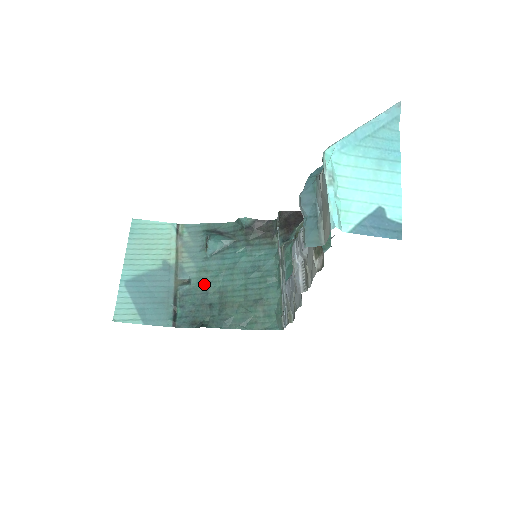
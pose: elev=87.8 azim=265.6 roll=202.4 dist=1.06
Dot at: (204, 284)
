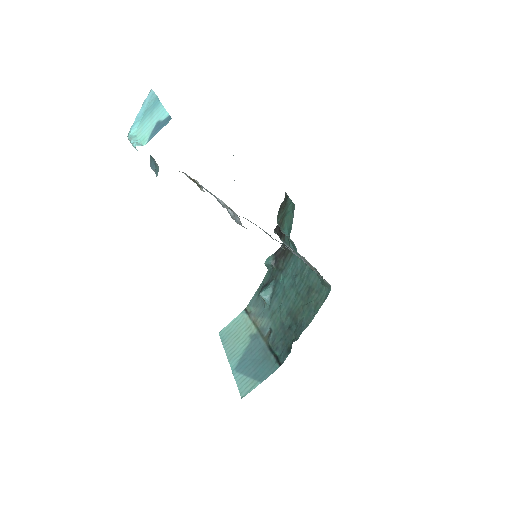
Dot at: (278, 321)
